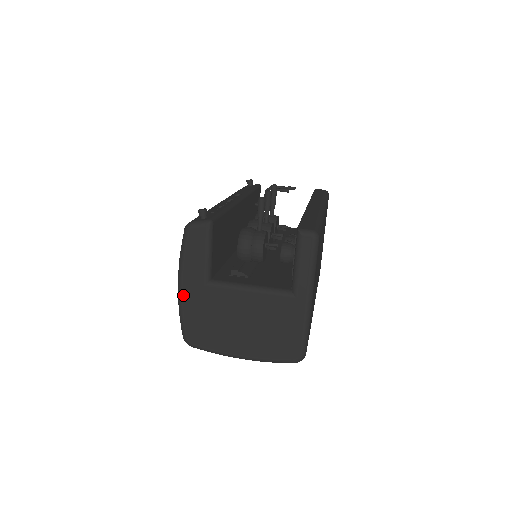
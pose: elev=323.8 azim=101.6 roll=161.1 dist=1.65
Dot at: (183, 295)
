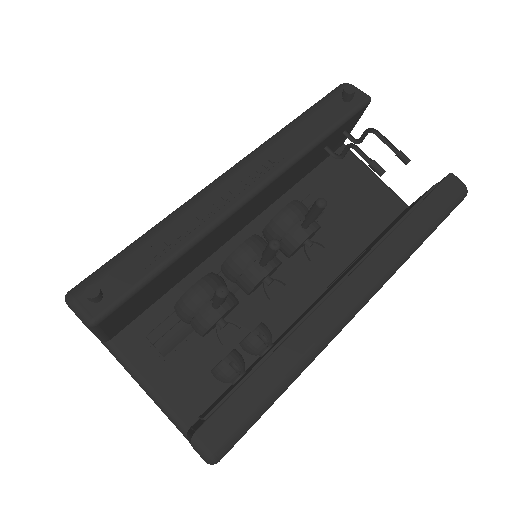
Dot at: occluded
